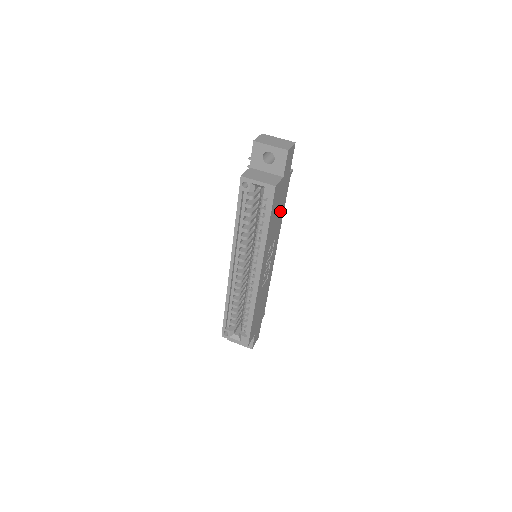
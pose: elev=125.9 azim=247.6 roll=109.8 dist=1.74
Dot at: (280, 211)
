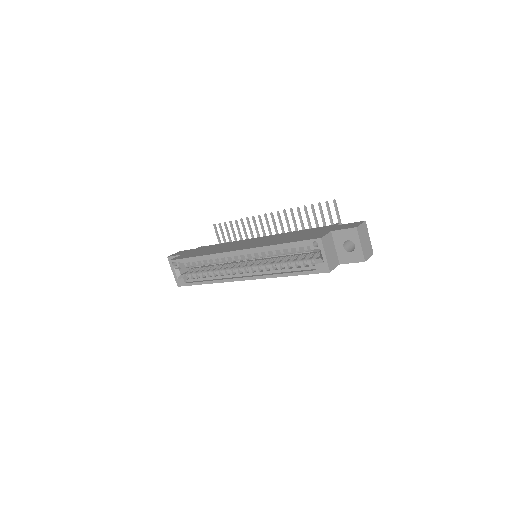
Dot at: occluded
